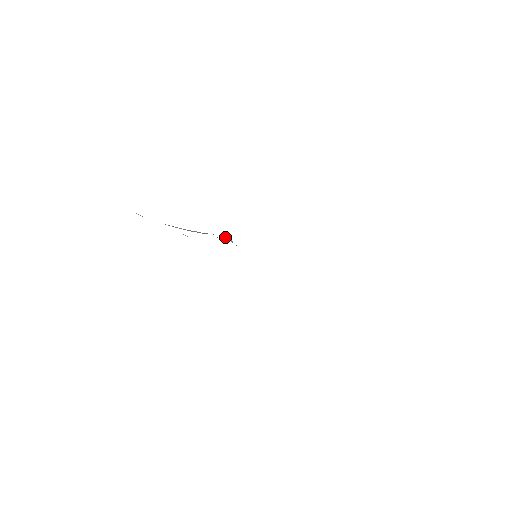
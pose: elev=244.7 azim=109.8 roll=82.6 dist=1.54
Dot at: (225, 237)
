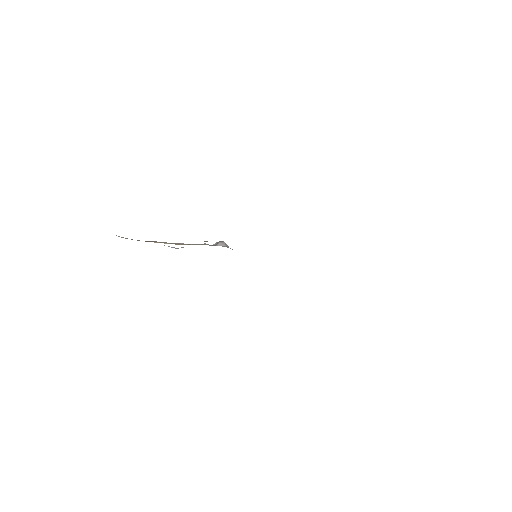
Dot at: (220, 244)
